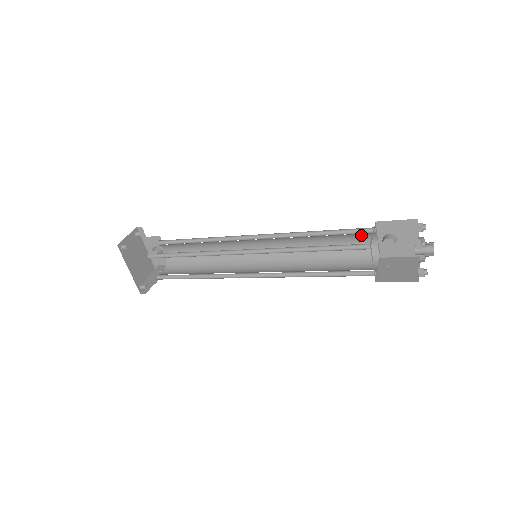
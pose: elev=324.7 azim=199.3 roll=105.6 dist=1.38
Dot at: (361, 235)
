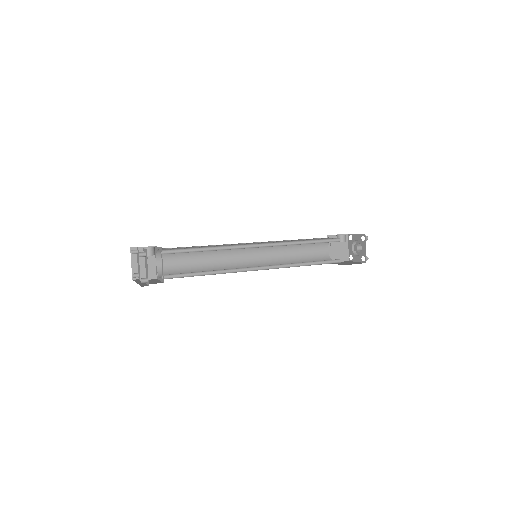
Dot at: (330, 240)
